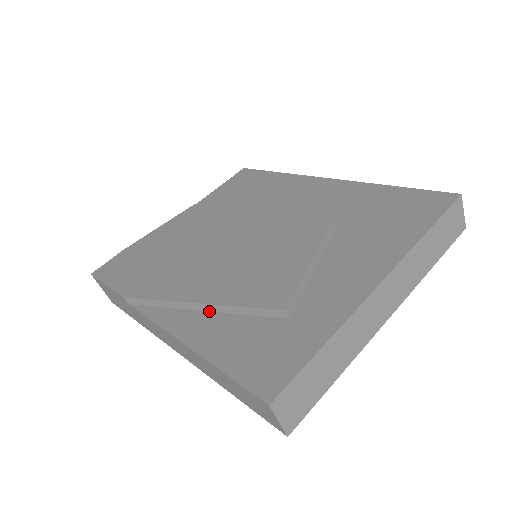
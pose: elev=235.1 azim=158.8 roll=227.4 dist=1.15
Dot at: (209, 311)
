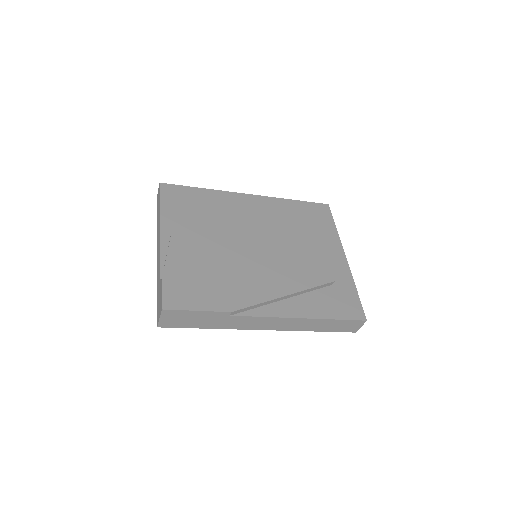
Dot at: (292, 297)
